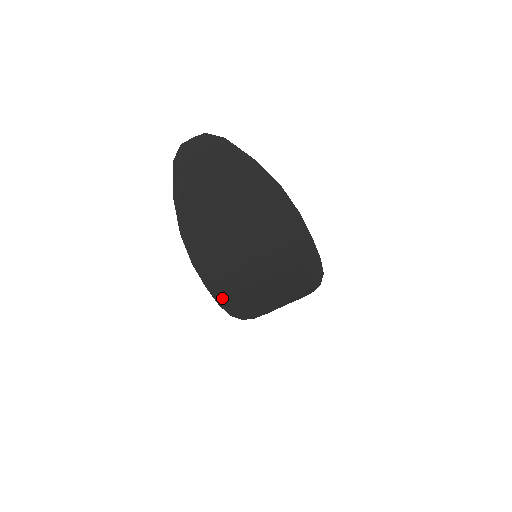
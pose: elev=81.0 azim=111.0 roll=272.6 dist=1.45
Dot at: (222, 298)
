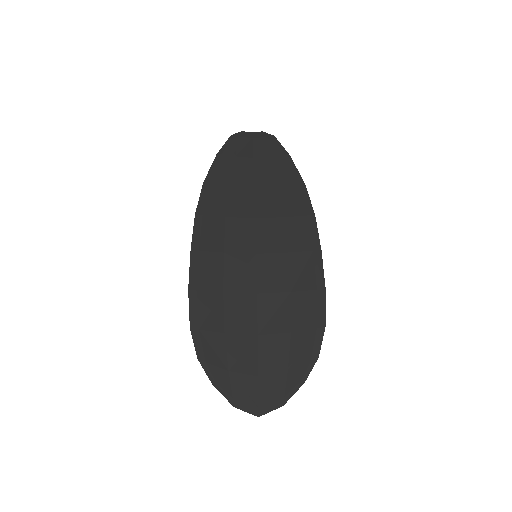
Dot at: (197, 283)
